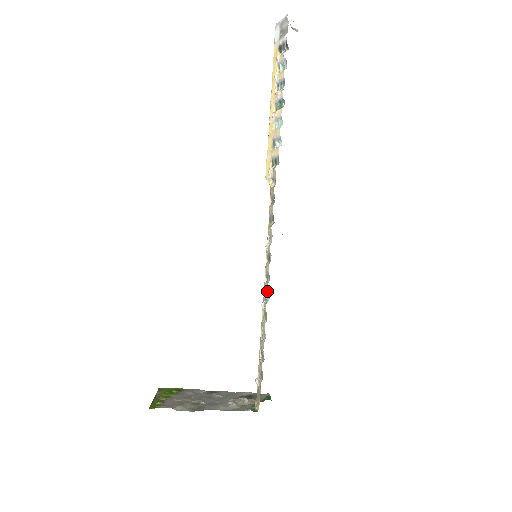
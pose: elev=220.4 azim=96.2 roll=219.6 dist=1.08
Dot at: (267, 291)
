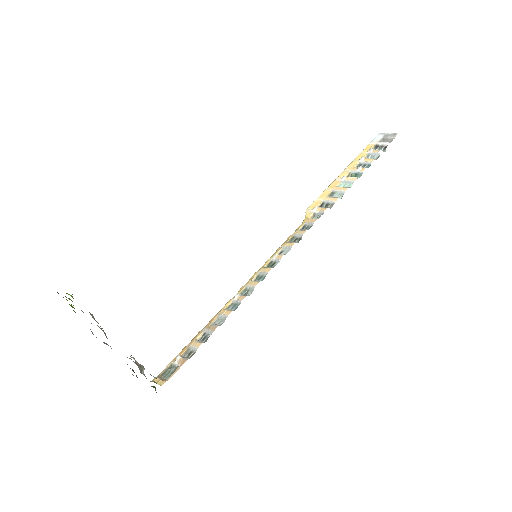
Dot at: (254, 287)
